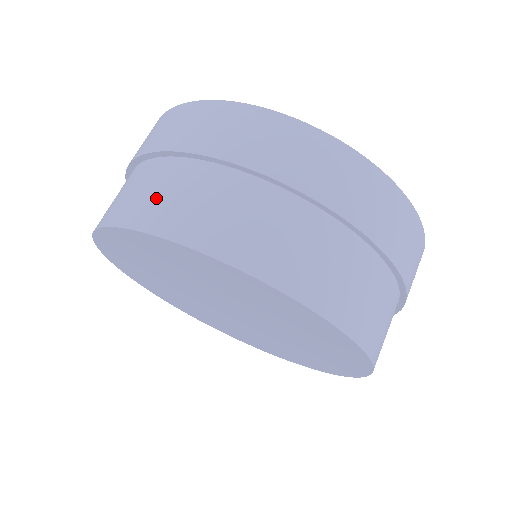
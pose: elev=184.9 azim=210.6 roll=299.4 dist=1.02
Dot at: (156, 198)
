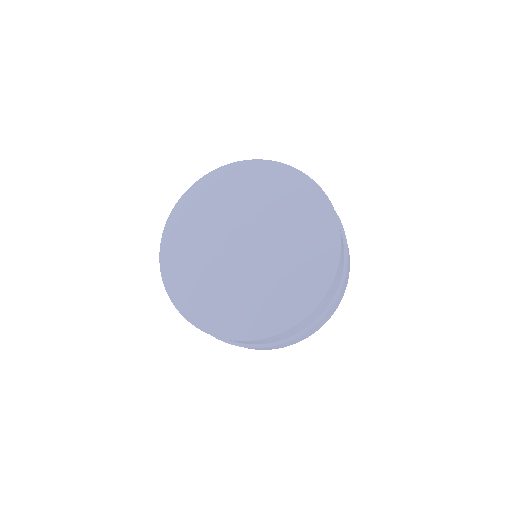
Dot at: occluded
